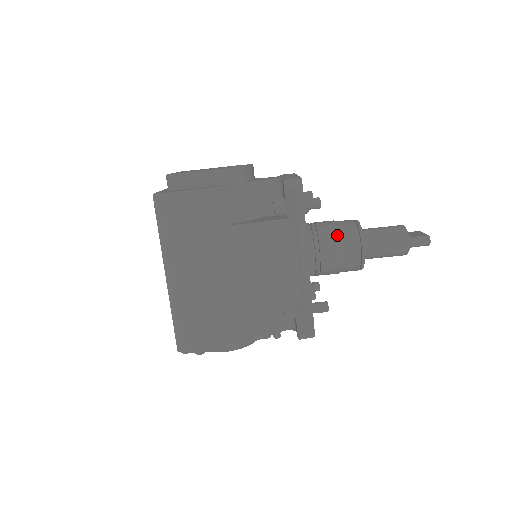
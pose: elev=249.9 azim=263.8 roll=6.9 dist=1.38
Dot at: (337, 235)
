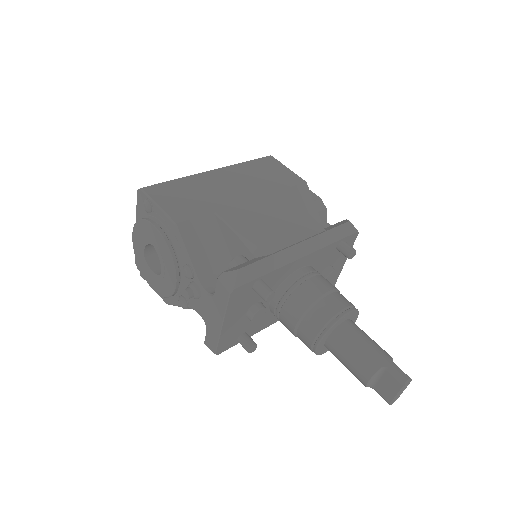
Dot at: occluded
